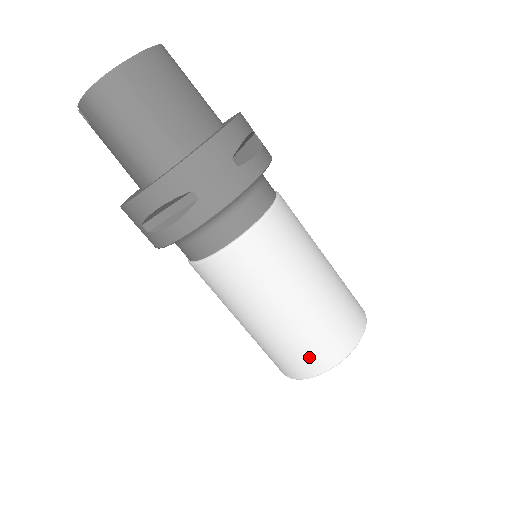
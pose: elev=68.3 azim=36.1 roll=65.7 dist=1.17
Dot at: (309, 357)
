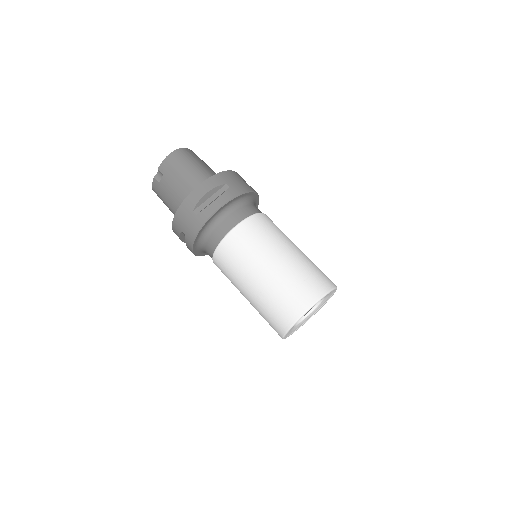
Dot at: (307, 288)
